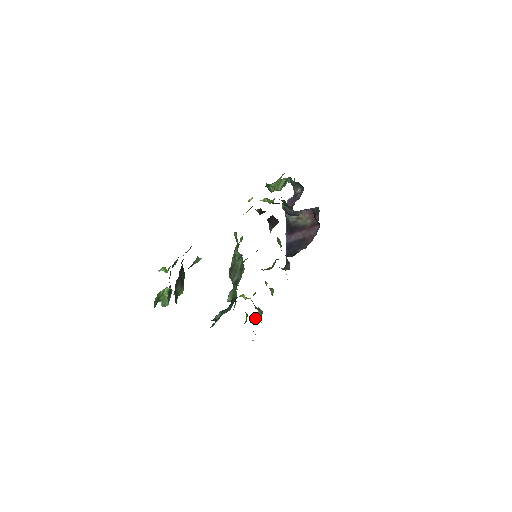
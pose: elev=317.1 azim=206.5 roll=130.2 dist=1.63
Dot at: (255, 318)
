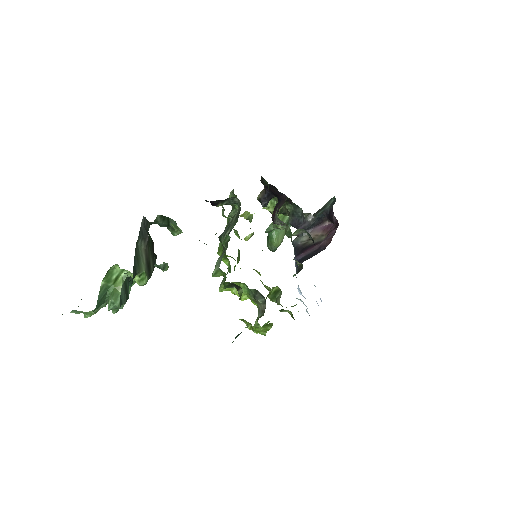
Dot at: occluded
